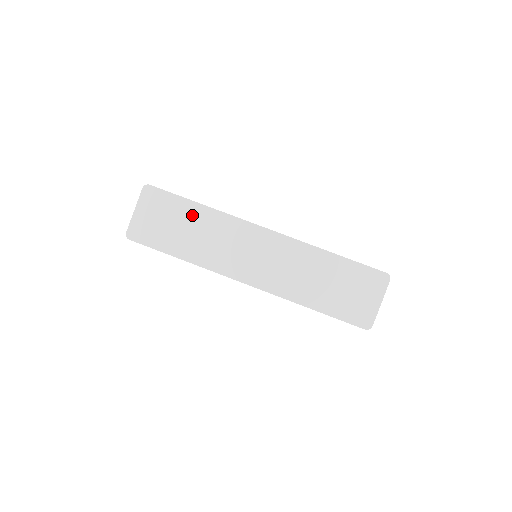
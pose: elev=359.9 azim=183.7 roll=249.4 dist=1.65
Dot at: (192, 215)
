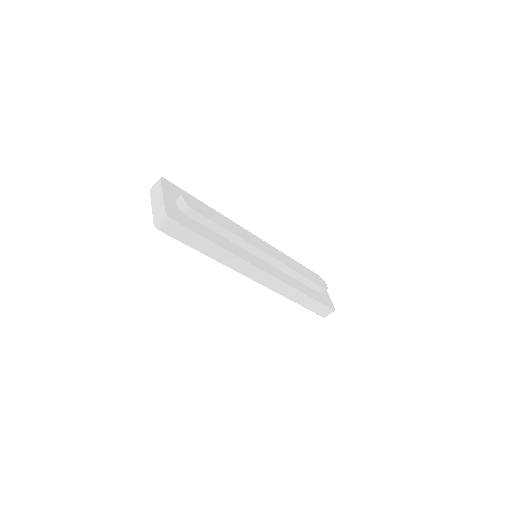
Dot at: occluded
